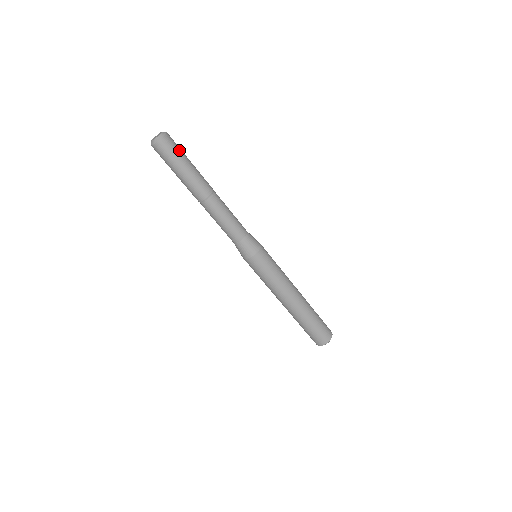
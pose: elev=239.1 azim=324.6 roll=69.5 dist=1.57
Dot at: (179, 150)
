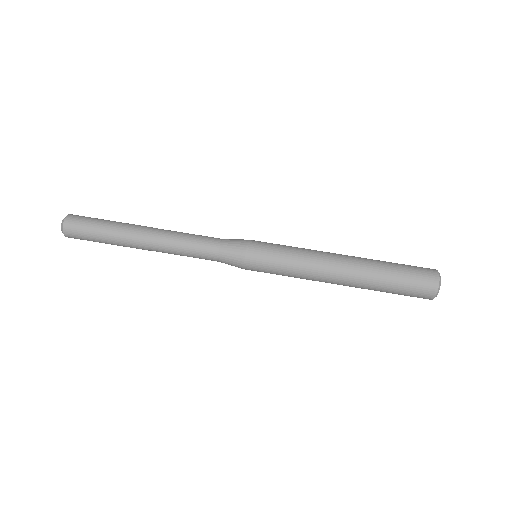
Dot at: (88, 221)
